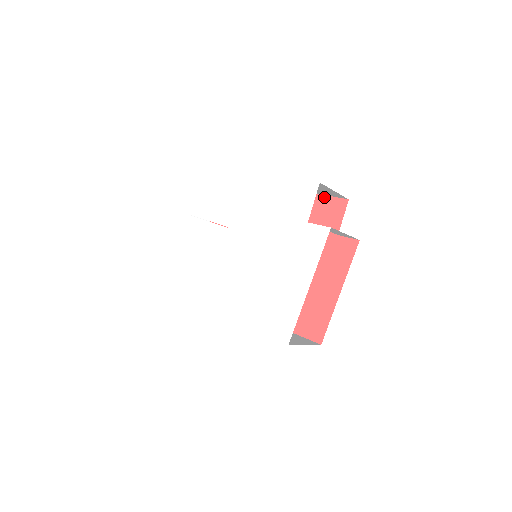
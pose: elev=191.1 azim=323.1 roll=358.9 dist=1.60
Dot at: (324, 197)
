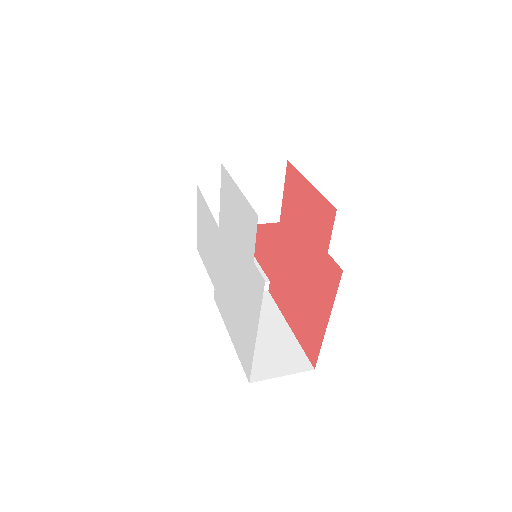
Dot at: (319, 195)
